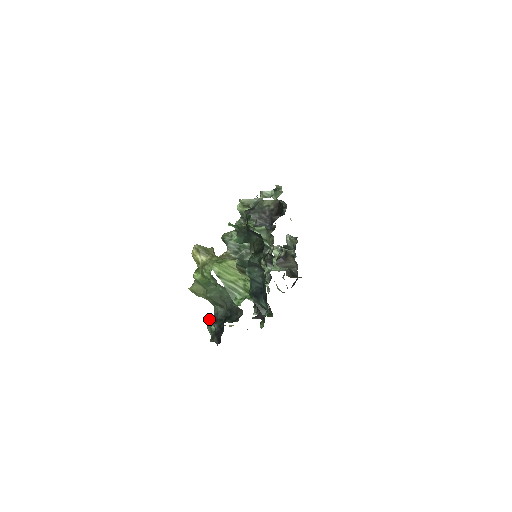
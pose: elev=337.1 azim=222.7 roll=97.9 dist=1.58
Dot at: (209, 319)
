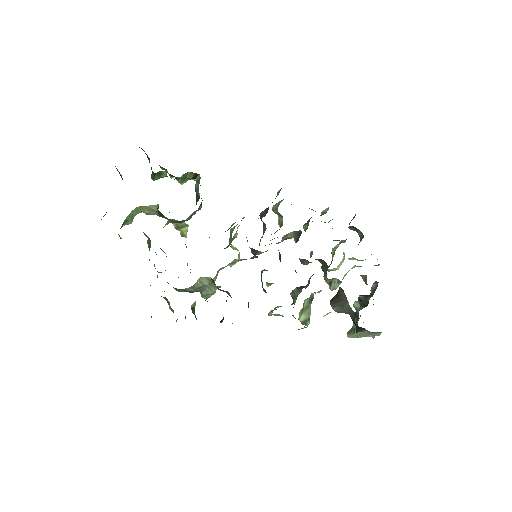
Dot at: occluded
